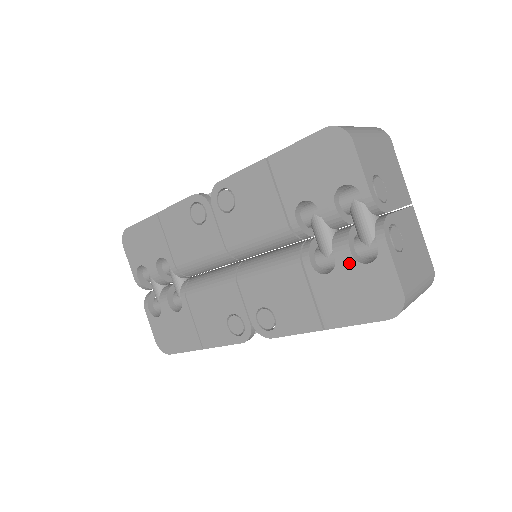
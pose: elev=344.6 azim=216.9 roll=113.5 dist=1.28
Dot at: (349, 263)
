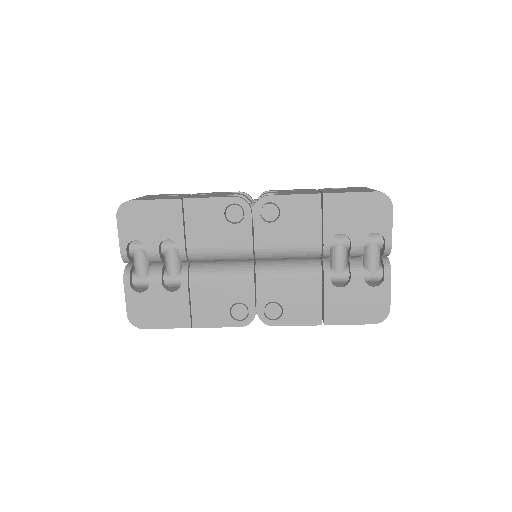
Dot at: (360, 284)
